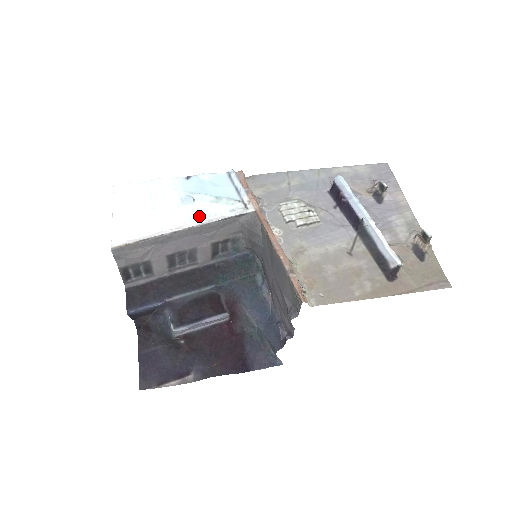
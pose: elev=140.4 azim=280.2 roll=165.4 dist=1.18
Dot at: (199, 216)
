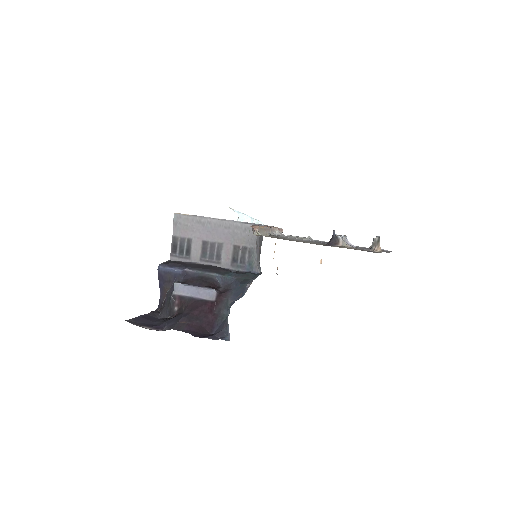
Dot at: occluded
